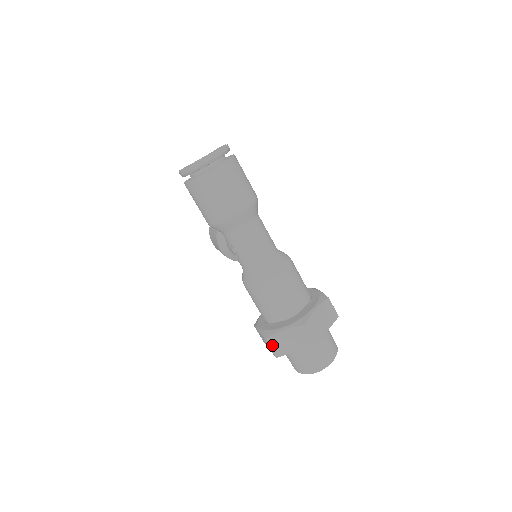
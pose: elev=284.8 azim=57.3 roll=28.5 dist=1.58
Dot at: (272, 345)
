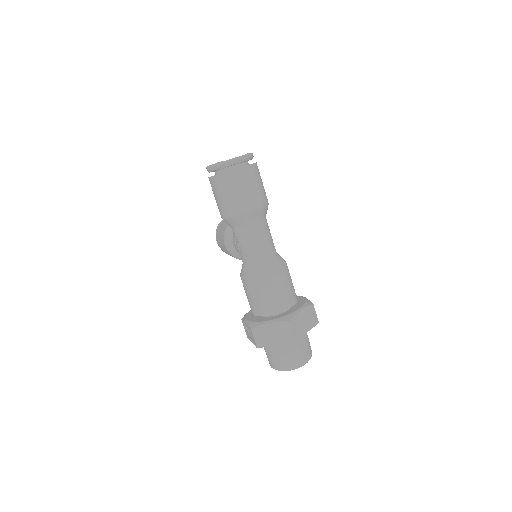
Dot at: (256, 335)
